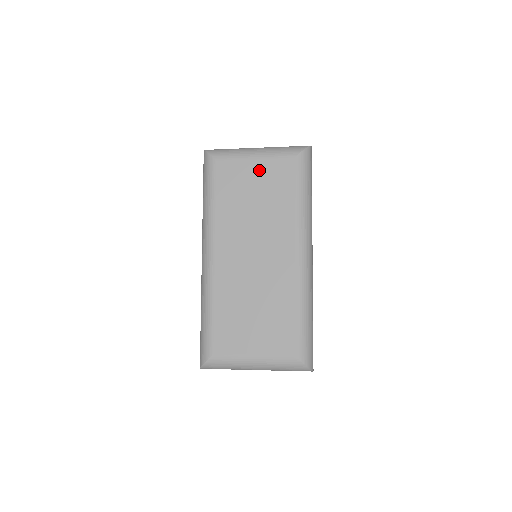
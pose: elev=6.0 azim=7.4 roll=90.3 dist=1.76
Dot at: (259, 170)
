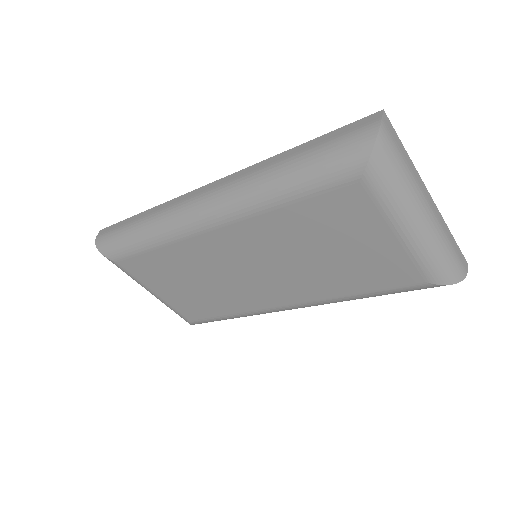
Dot at: (379, 247)
